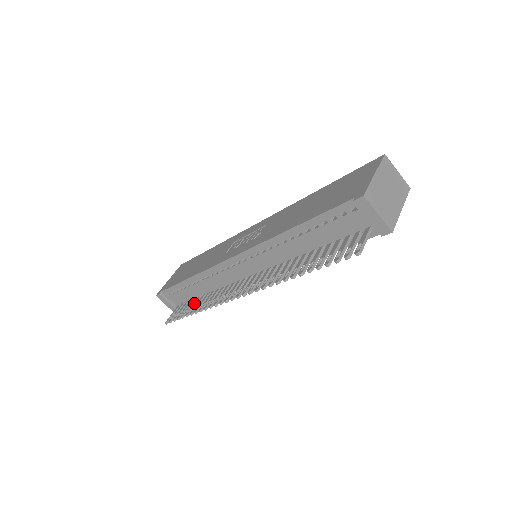
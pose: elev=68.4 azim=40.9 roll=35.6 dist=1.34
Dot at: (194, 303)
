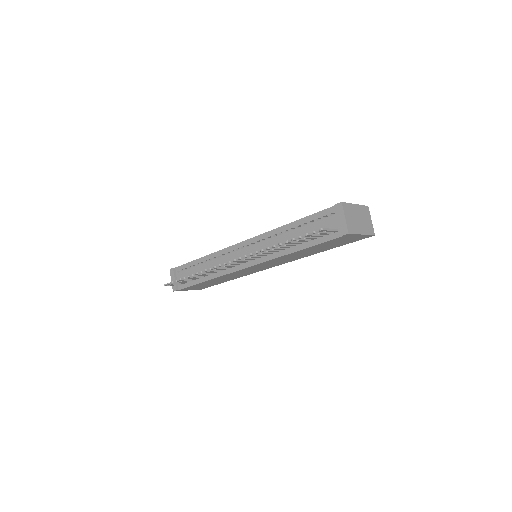
Dot at: occluded
